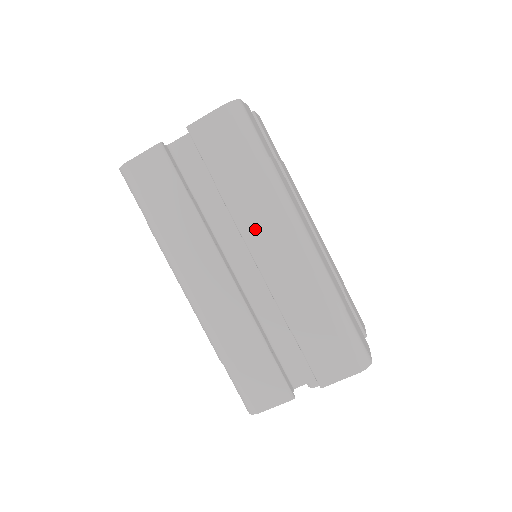
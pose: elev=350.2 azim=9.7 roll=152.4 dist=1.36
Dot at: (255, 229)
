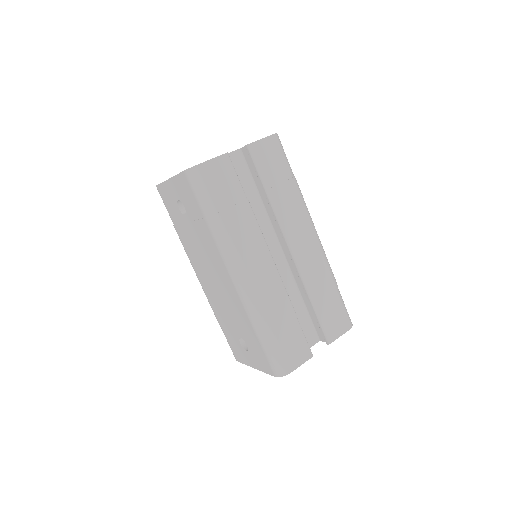
Dot at: (291, 225)
